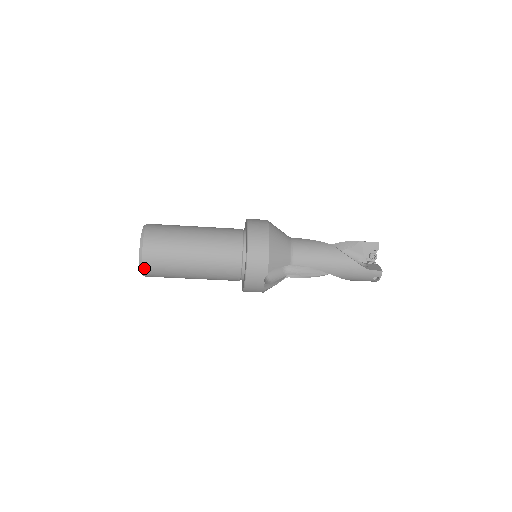
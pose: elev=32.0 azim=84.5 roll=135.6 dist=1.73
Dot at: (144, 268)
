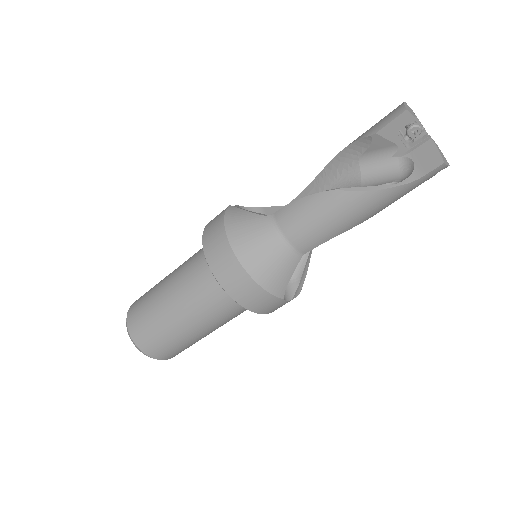
Dot at: (170, 358)
